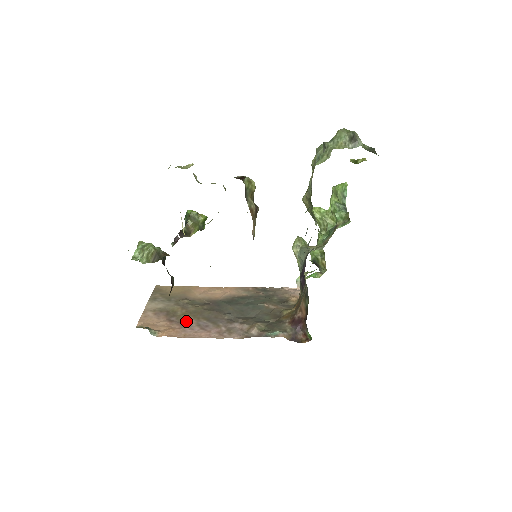
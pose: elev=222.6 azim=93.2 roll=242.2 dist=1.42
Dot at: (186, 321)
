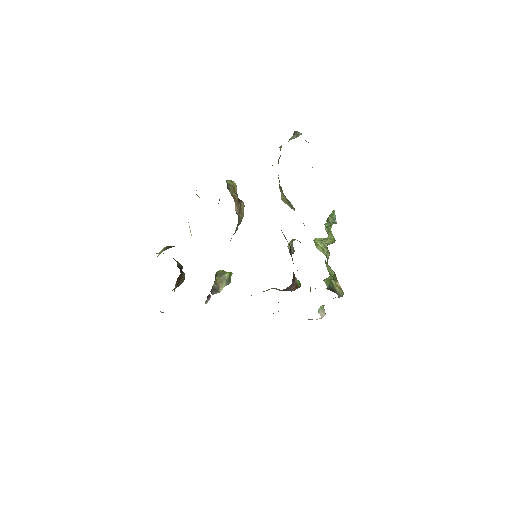
Dot at: occluded
